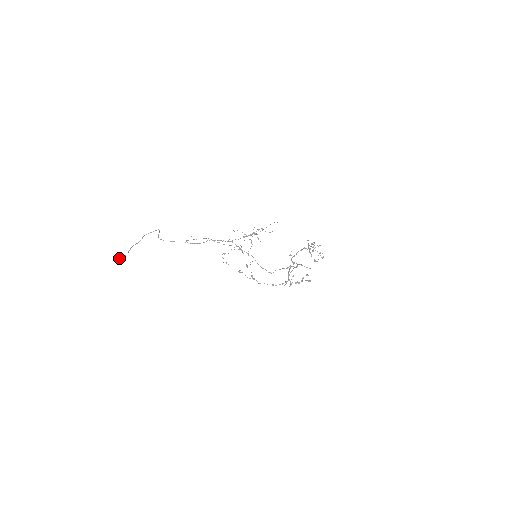
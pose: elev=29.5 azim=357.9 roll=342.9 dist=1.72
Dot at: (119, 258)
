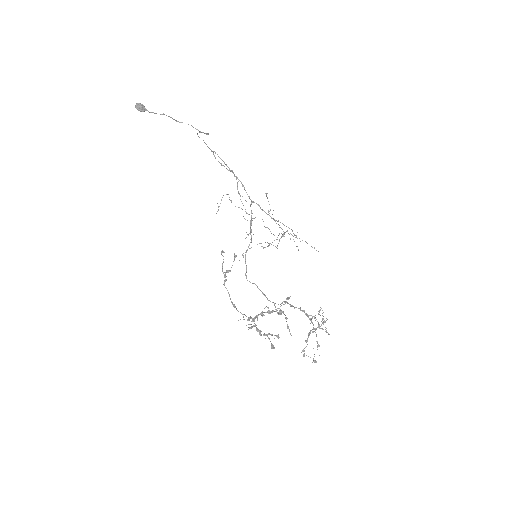
Dot at: occluded
